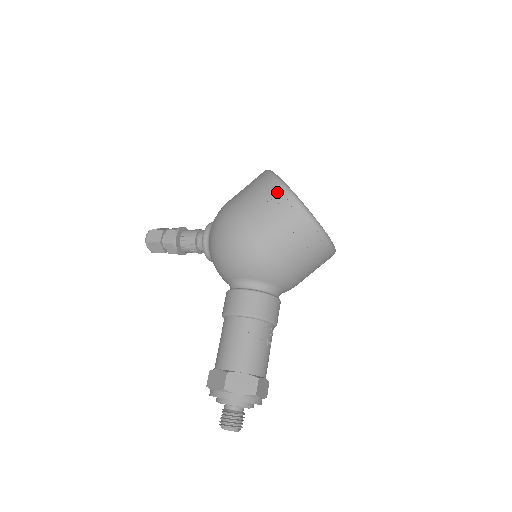
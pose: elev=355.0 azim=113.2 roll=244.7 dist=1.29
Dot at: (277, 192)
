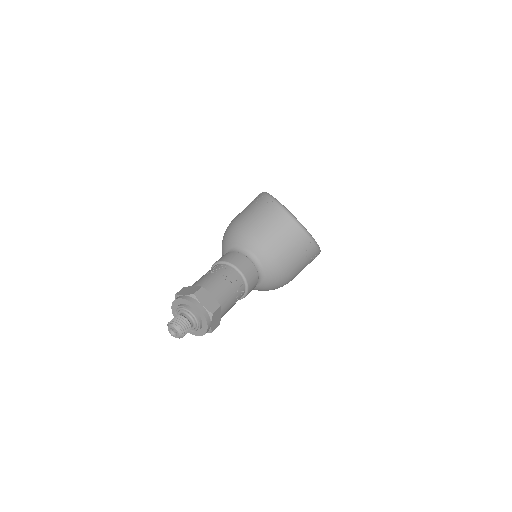
Dot at: occluded
